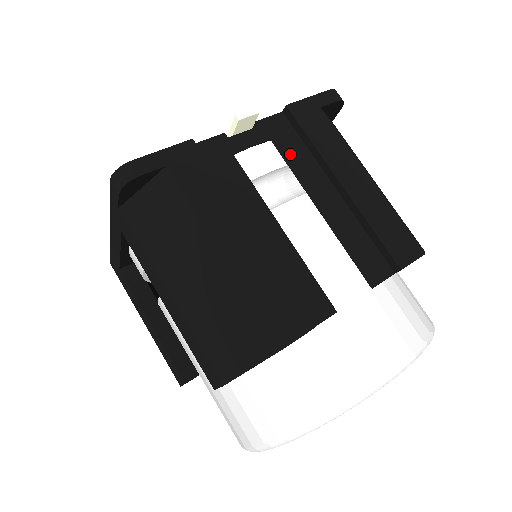
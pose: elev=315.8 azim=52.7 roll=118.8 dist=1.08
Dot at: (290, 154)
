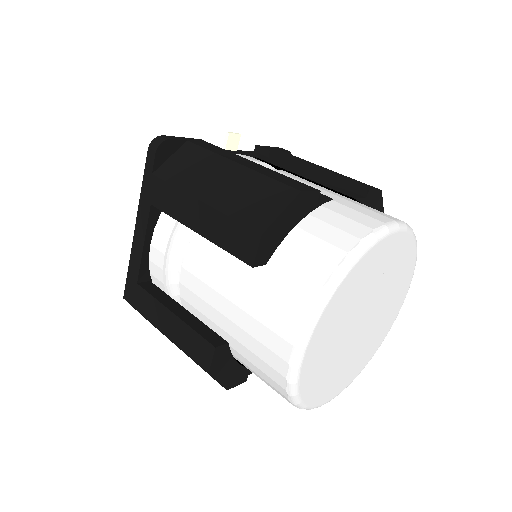
Dot at: (266, 160)
